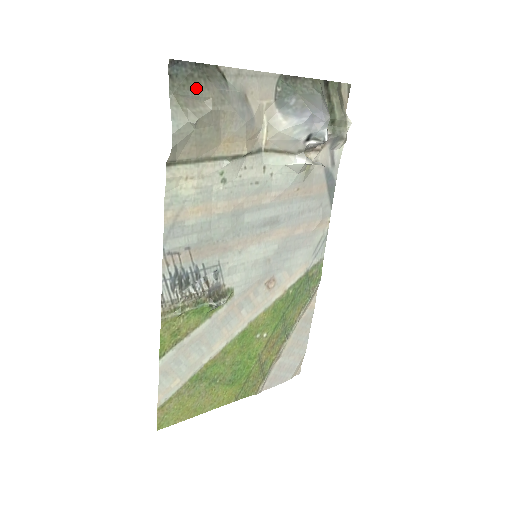
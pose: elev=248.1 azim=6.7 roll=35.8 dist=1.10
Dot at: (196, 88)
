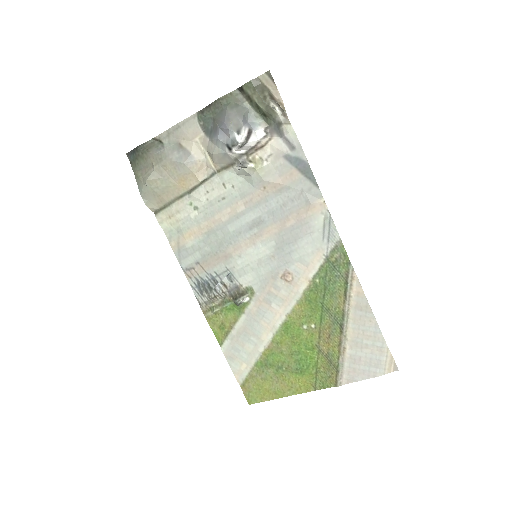
Dot at: (144, 161)
